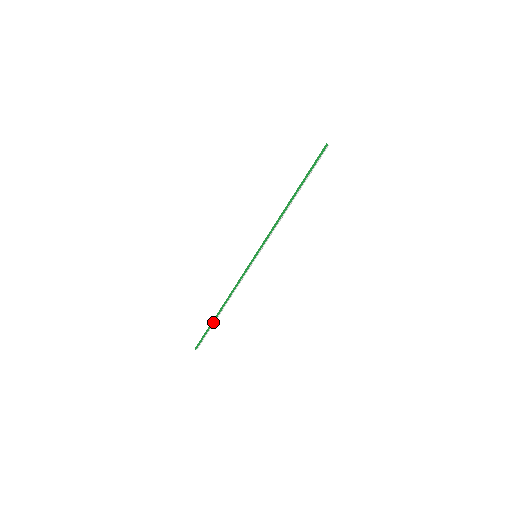
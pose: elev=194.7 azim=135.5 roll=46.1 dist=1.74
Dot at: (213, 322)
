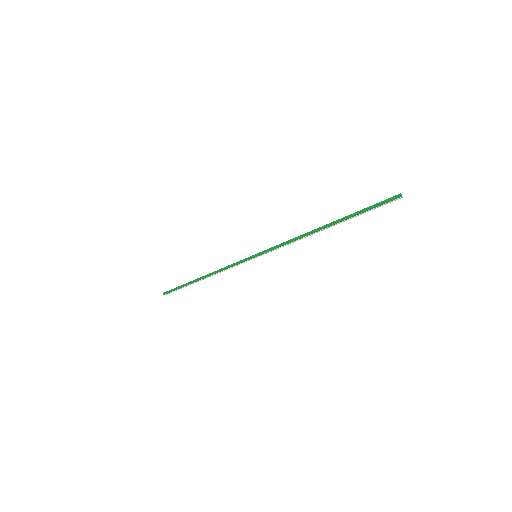
Dot at: (188, 284)
